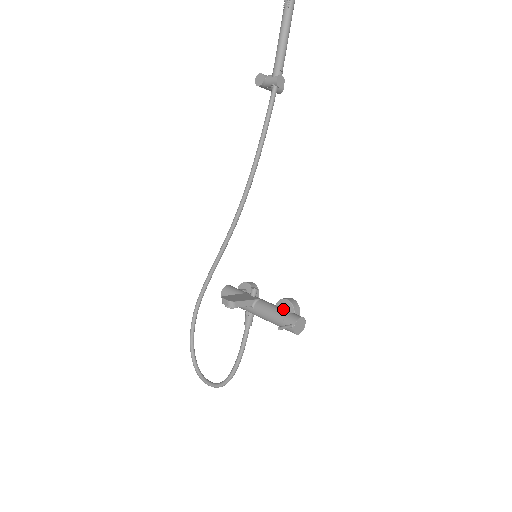
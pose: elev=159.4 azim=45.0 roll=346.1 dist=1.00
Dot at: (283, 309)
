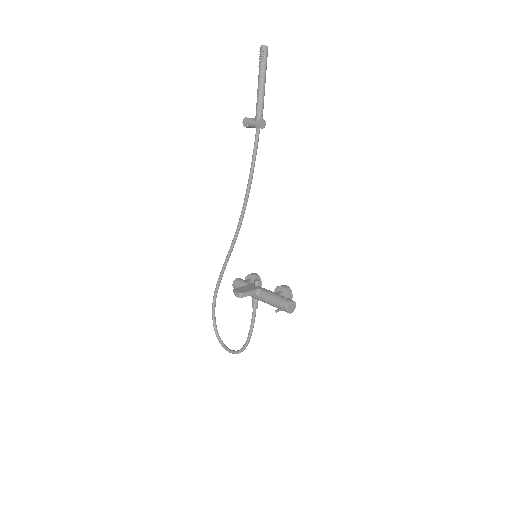
Dot at: (279, 295)
